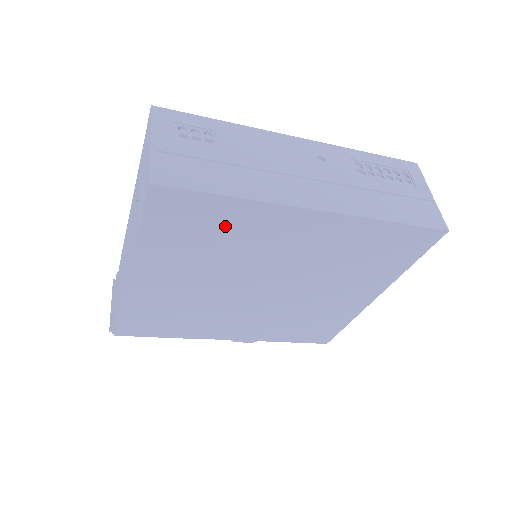
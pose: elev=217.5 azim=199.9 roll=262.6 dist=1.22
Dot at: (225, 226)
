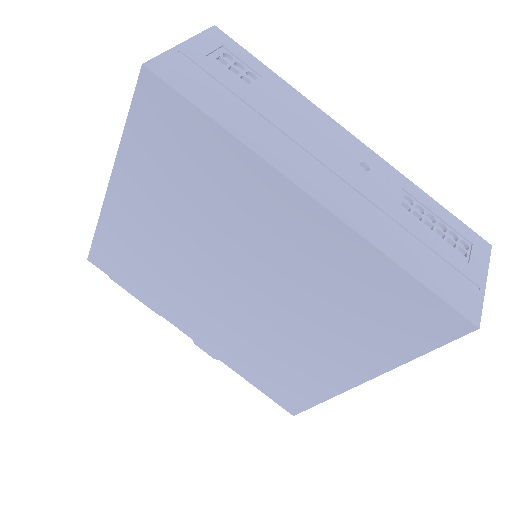
Dot at: (208, 167)
